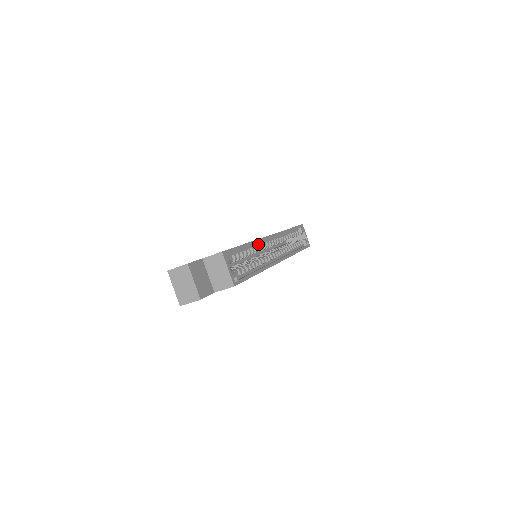
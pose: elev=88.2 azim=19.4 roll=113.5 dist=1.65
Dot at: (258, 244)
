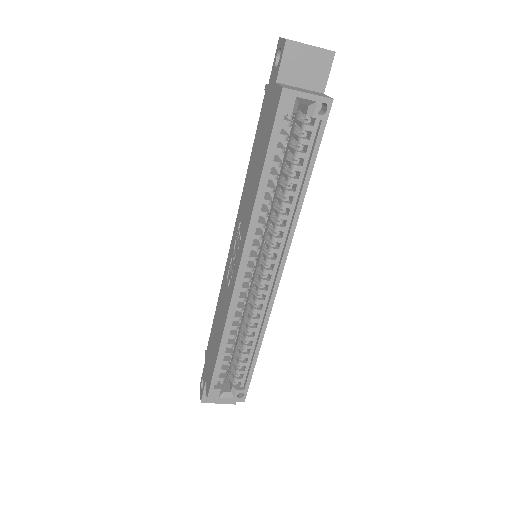
Dot at: (234, 310)
